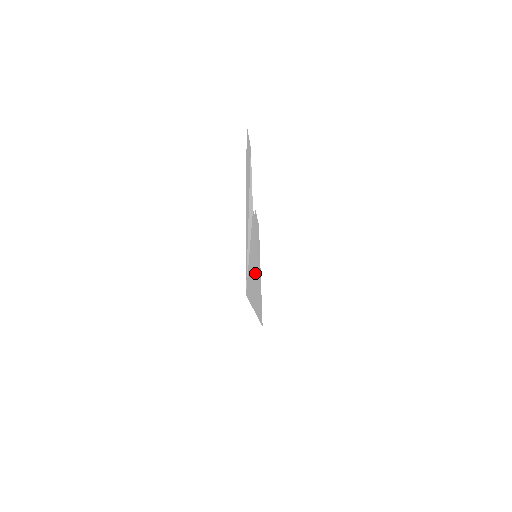
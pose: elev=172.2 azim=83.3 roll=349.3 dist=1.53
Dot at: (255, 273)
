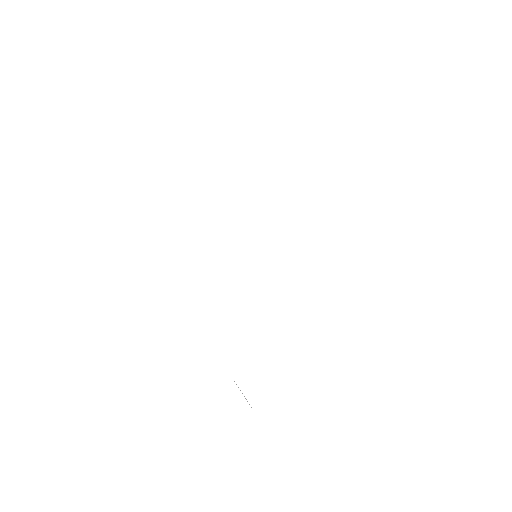
Dot at: occluded
